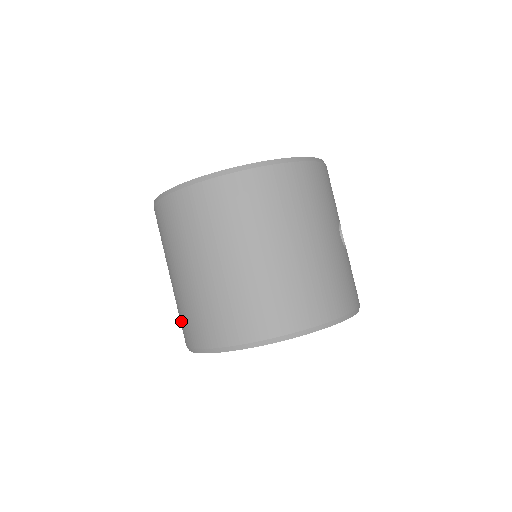
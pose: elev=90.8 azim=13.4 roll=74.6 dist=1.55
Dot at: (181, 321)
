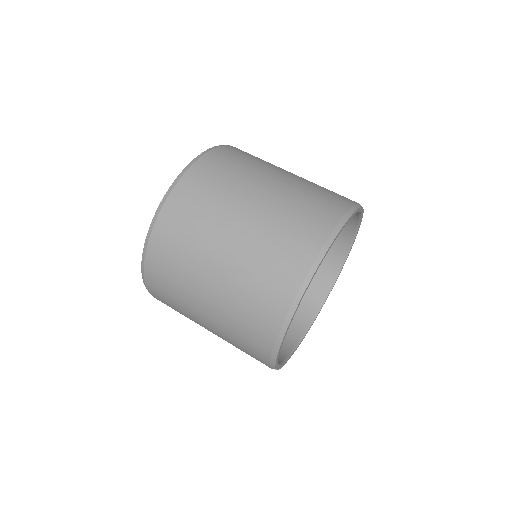
Dot at: (291, 239)
